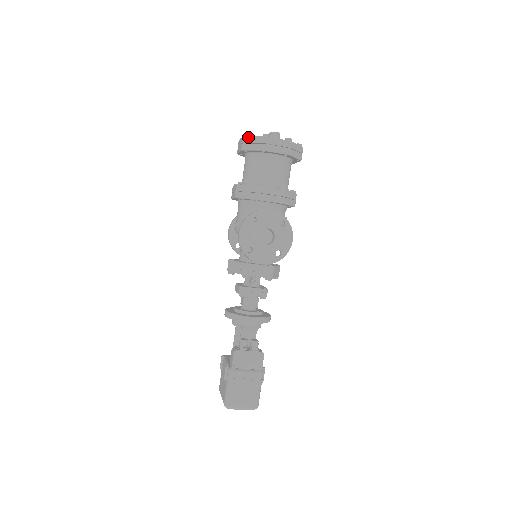
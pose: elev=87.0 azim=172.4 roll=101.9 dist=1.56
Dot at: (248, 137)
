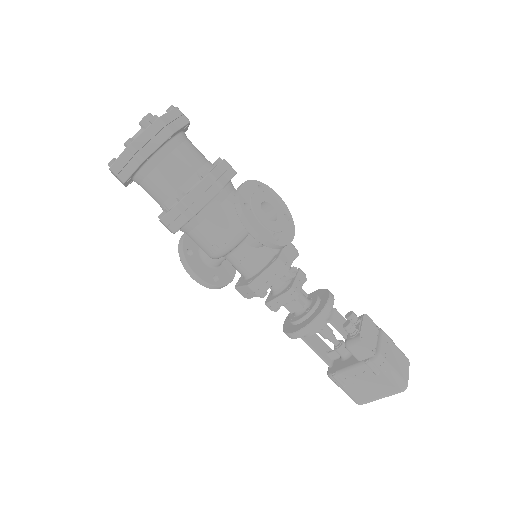
Dot at: (136, 139)
